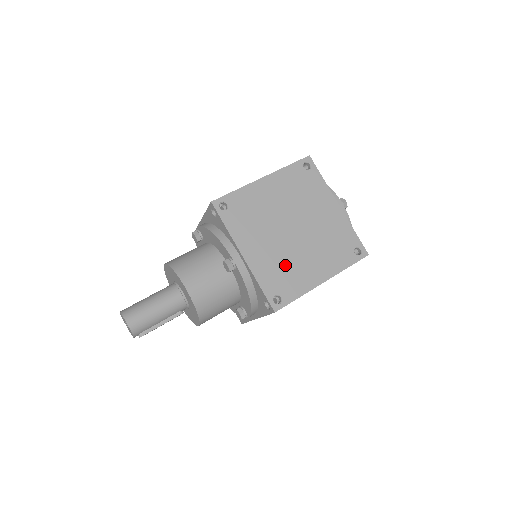
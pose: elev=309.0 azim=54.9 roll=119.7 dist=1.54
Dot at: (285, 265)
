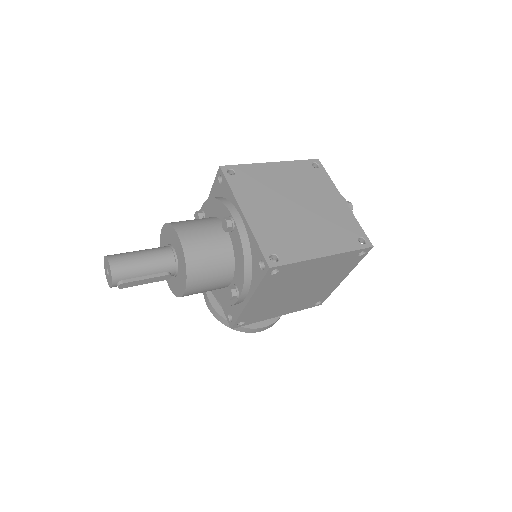
Dot at: (285, 232)
